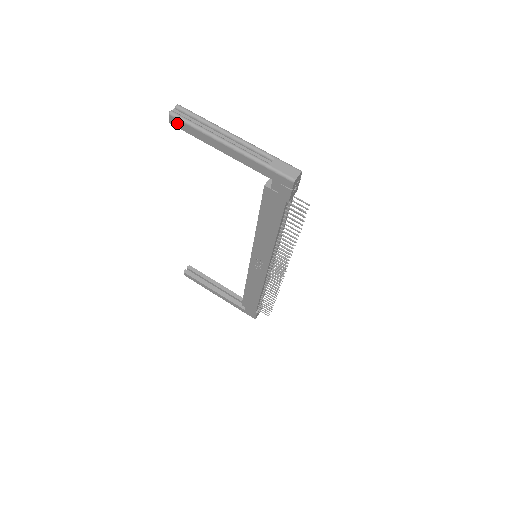
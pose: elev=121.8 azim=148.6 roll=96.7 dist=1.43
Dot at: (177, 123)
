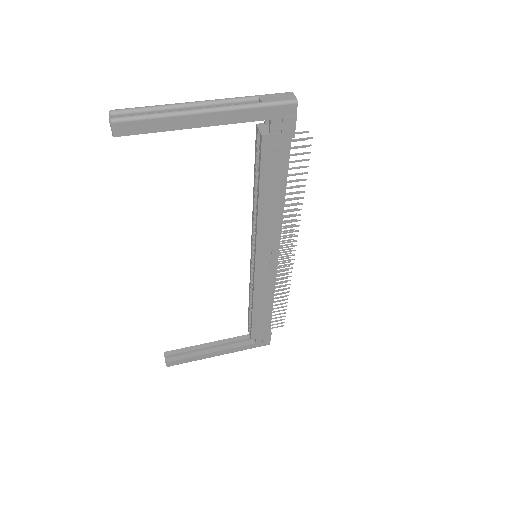
Dot at: (127, 129)
